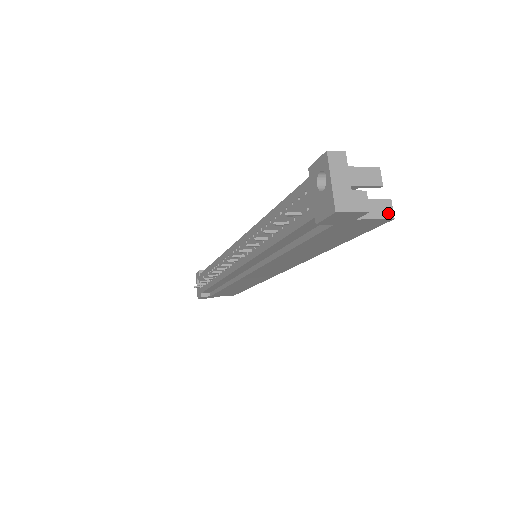
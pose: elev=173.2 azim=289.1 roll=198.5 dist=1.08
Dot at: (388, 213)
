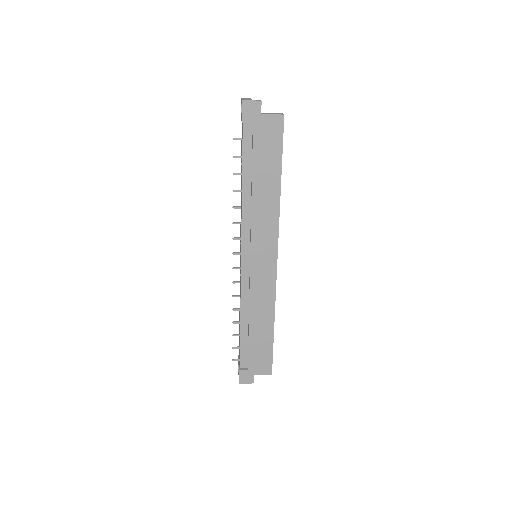
Dot at: (280, 114)
